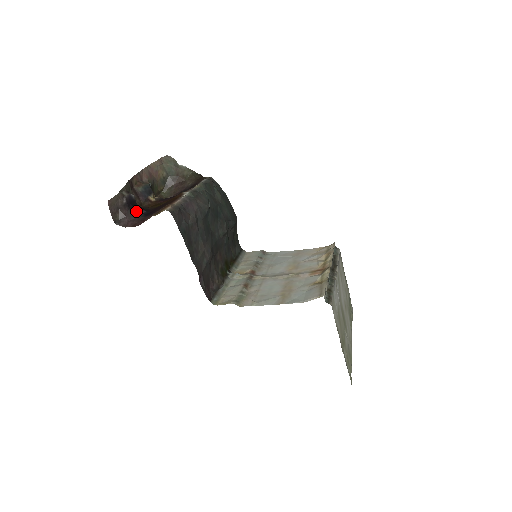
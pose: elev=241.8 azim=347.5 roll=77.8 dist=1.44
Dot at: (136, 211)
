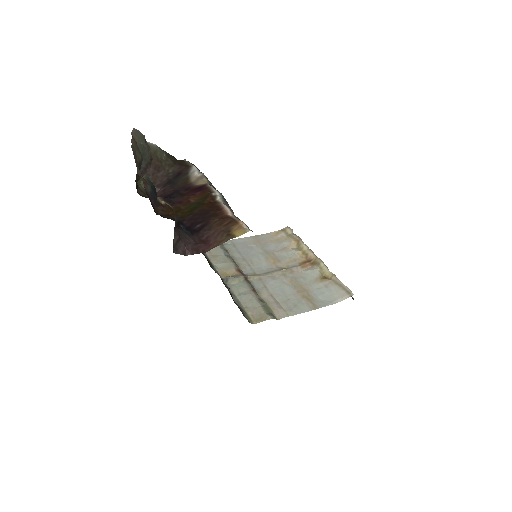
Dot at: (183, 228)
